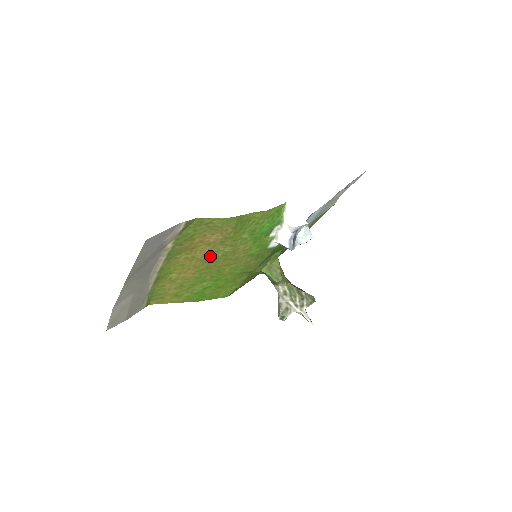
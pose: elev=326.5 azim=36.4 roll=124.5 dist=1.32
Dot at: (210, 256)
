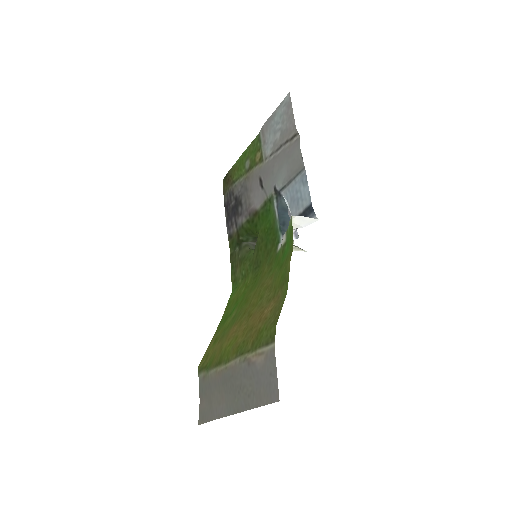
Dot at: (254, 311)
